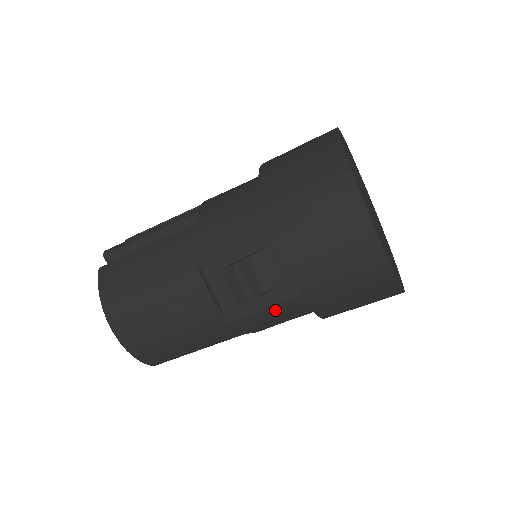
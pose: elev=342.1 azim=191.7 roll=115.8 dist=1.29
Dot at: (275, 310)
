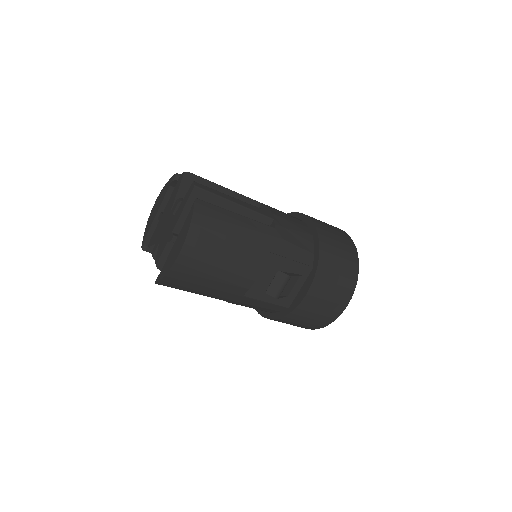
Dot at: (267, 304)
